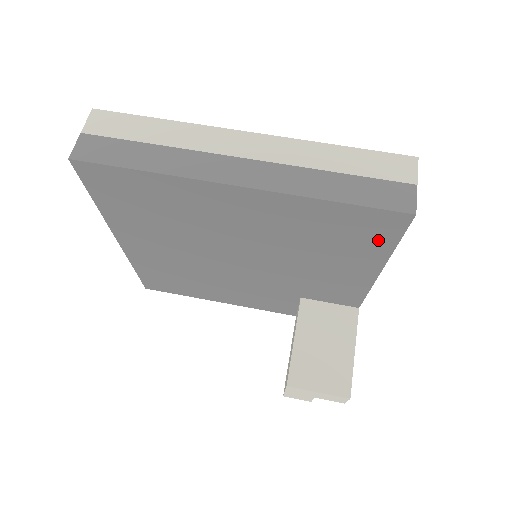
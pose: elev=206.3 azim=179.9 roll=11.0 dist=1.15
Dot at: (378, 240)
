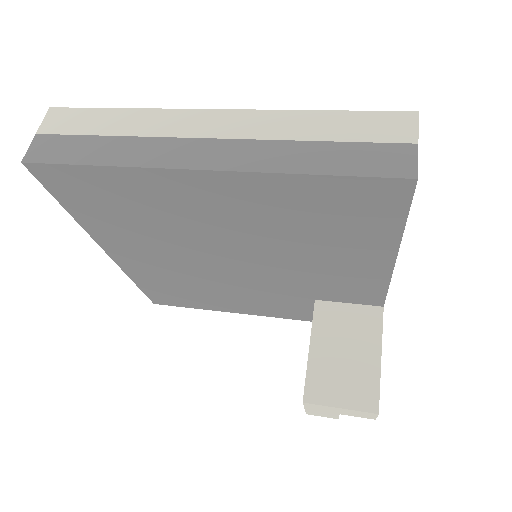
Dot at: (381, 219)
